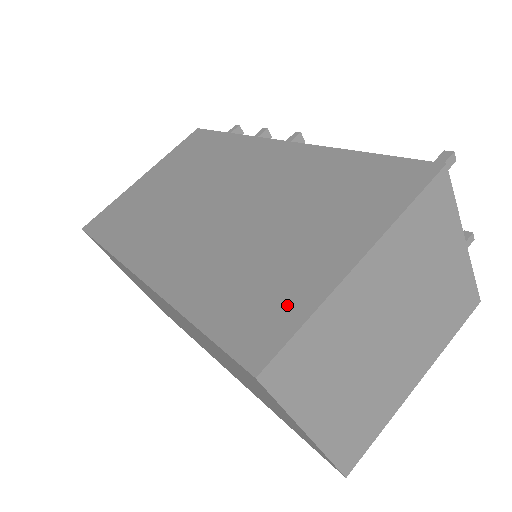
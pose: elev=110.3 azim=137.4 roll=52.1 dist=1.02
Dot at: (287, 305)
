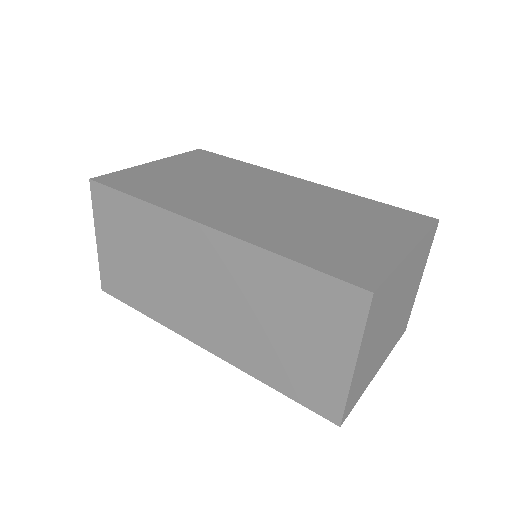
Dot at: (372, 261)
